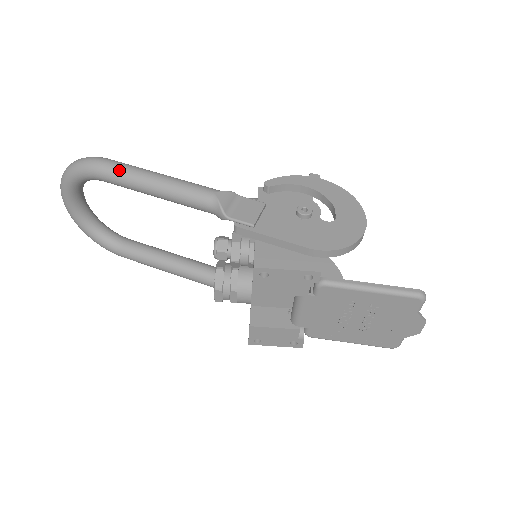
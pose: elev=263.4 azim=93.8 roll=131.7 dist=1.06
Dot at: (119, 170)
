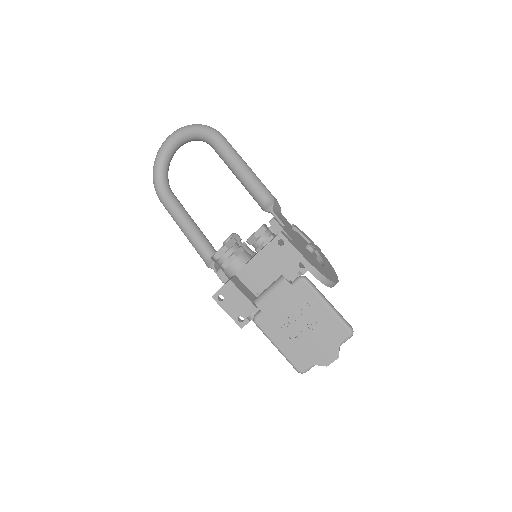
Dot at: (229, 146)
